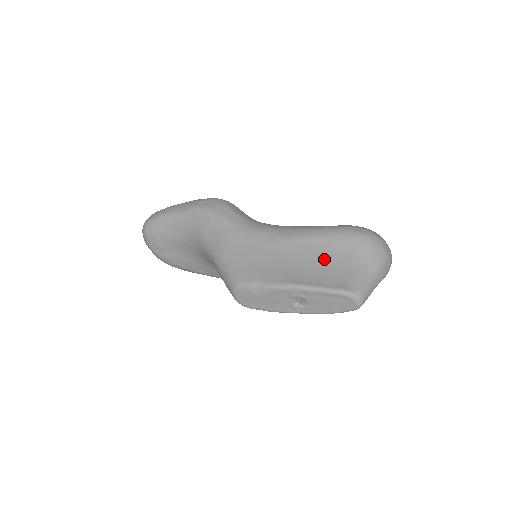
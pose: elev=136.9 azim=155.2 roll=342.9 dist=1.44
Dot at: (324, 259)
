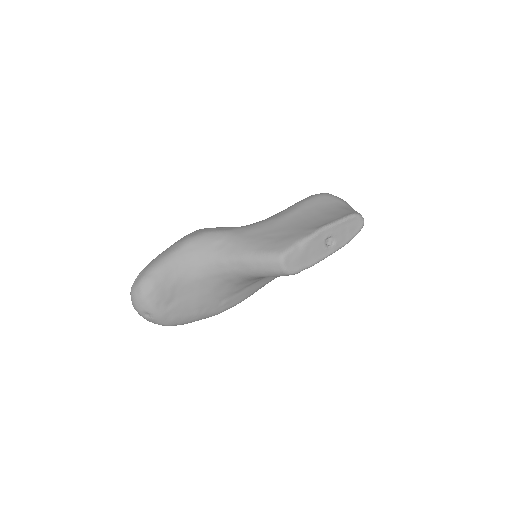
Dot at: (320, 212)
